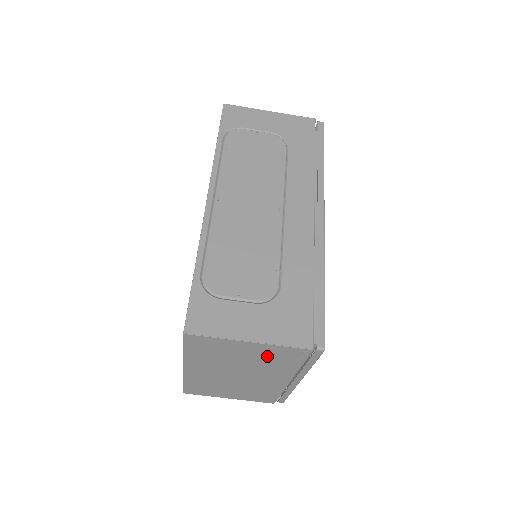
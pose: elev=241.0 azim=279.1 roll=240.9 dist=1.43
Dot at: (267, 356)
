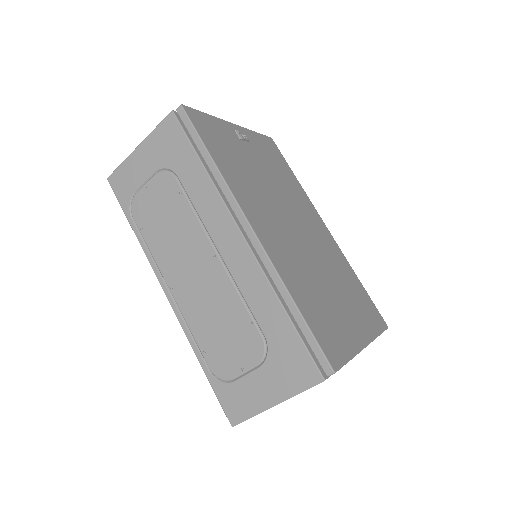
Dot at: occluded
